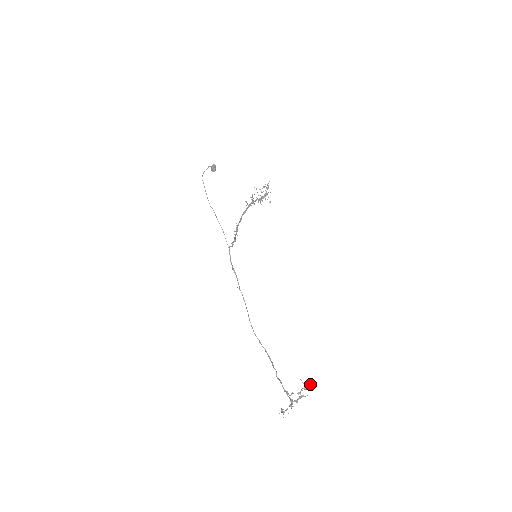
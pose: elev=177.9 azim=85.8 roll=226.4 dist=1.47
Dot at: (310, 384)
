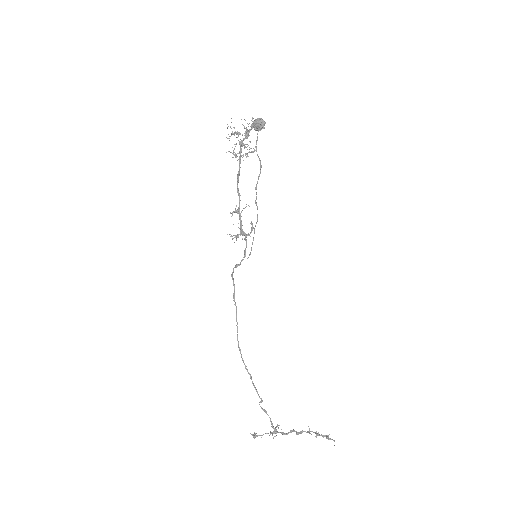
Dot at: (328, 439)
